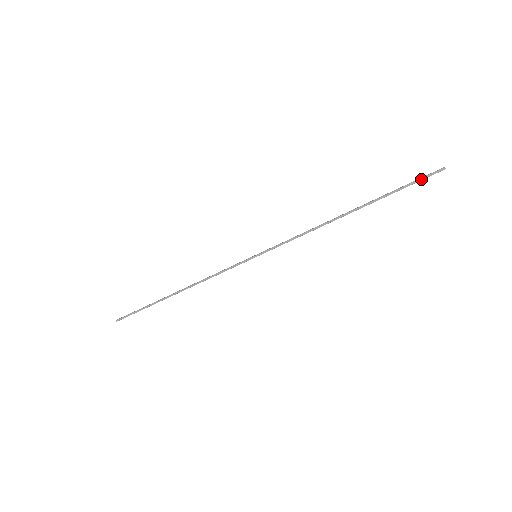
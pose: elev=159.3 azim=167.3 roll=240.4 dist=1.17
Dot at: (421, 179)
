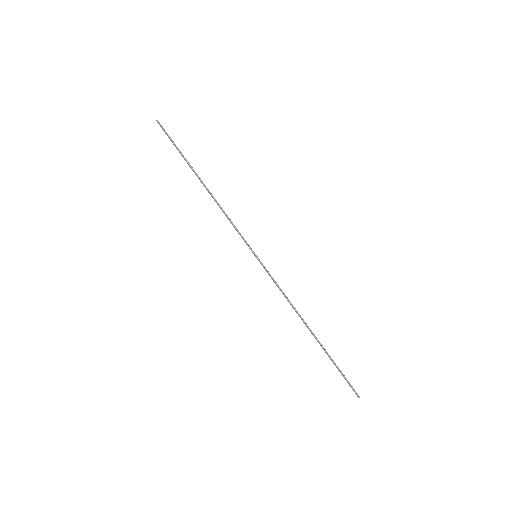
Dot at: (347, 382)
